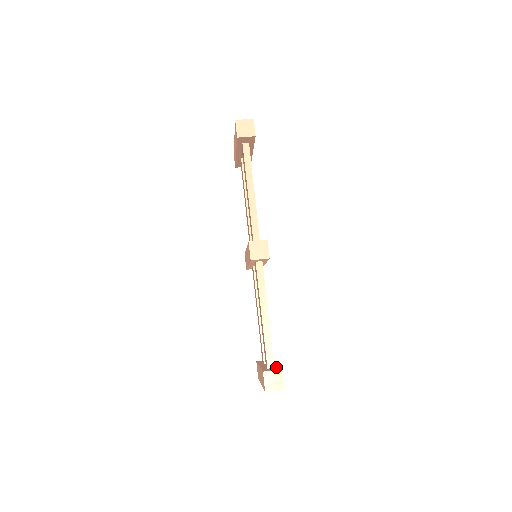
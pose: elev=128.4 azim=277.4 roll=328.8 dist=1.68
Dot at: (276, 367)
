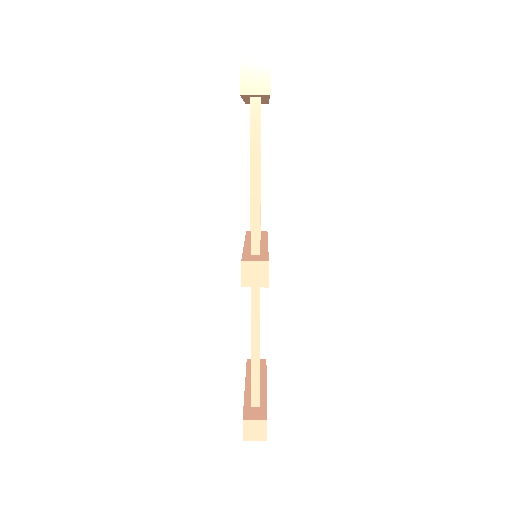
Dot at: (262, 406)
